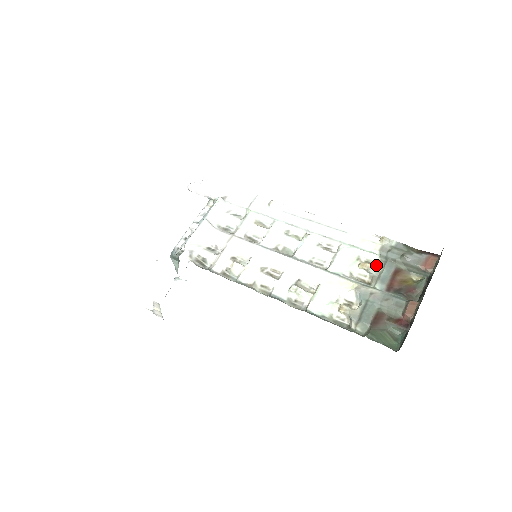
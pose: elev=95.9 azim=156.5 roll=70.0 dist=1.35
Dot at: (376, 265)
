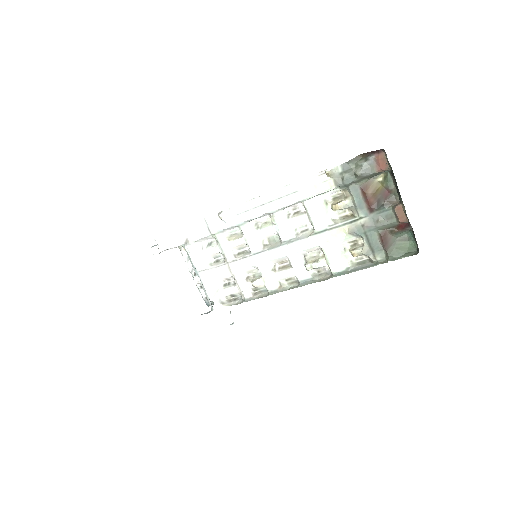
Dot at: (343, 195)
